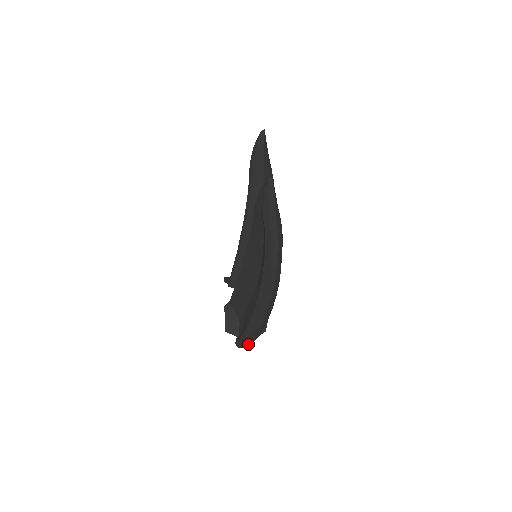
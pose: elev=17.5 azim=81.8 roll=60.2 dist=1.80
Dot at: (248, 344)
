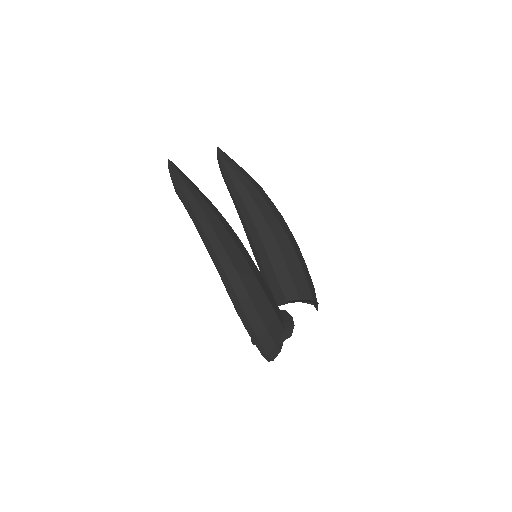
Dot at: (267, 350)
